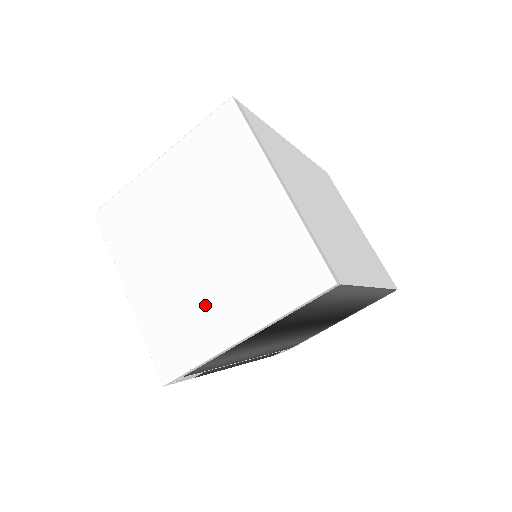
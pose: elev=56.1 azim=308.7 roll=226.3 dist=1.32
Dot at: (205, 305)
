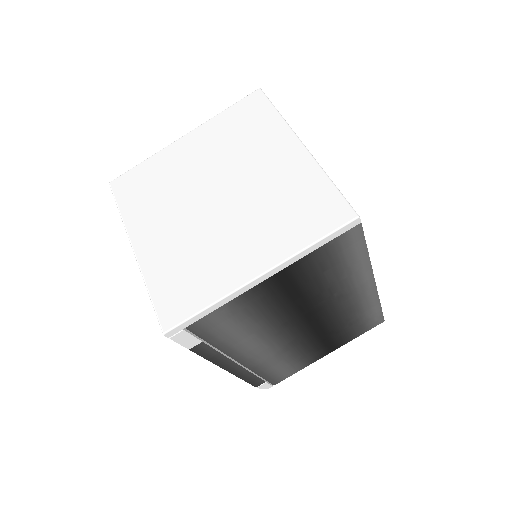
Dot at: (221, 249)
